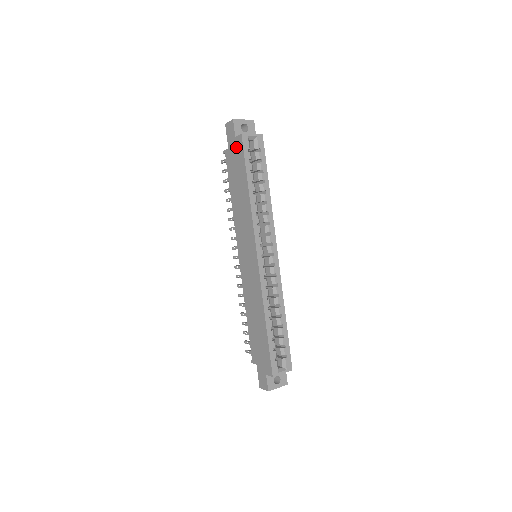
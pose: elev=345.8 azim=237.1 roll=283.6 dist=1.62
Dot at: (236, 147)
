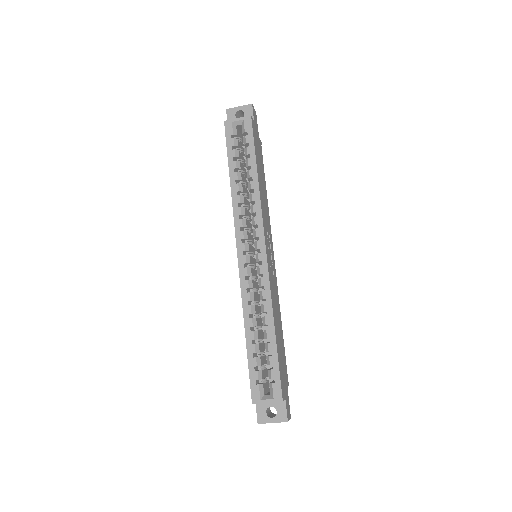
Dot at: occluded
